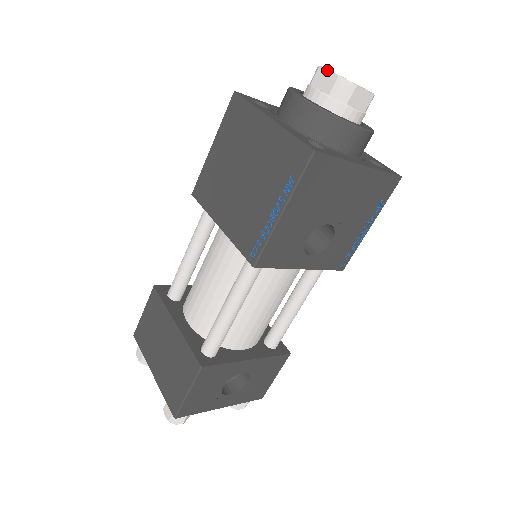
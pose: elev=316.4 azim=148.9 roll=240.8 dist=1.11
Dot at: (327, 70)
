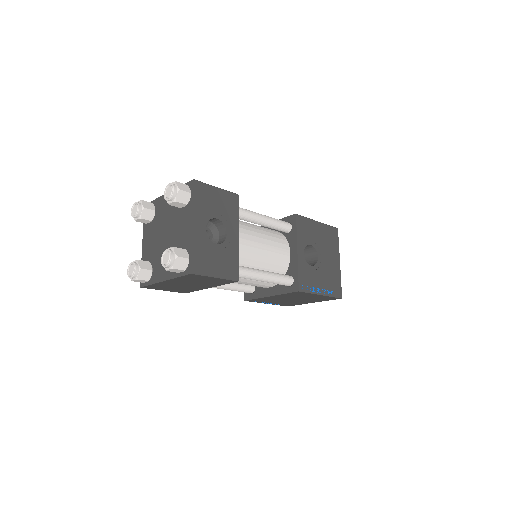
Dot at: occluded
